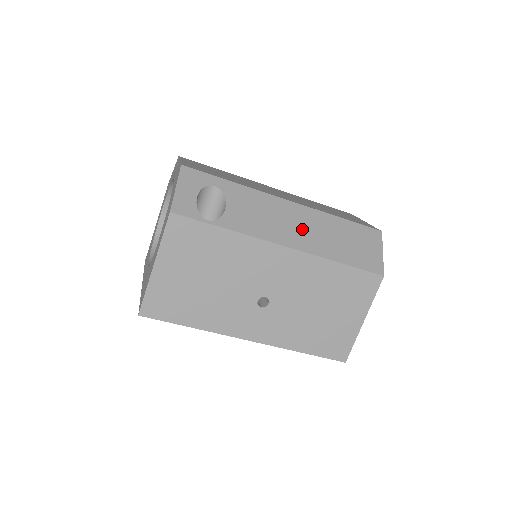
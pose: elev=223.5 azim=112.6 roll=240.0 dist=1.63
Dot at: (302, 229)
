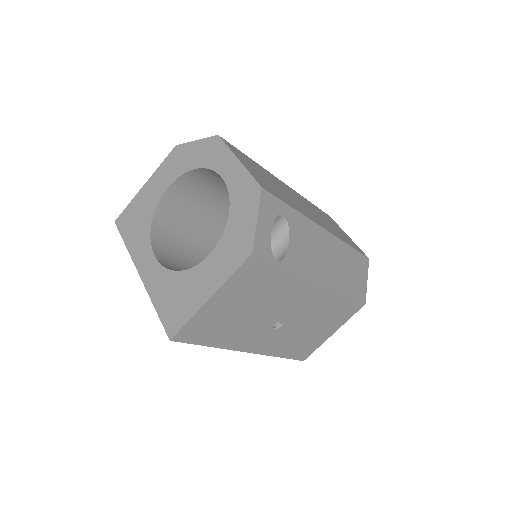
Dot at: (331, 263)
